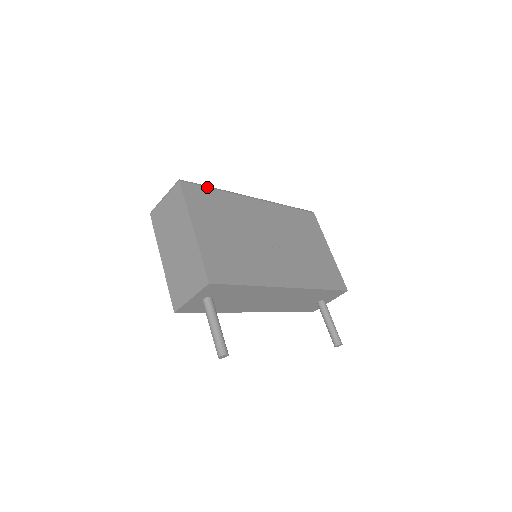
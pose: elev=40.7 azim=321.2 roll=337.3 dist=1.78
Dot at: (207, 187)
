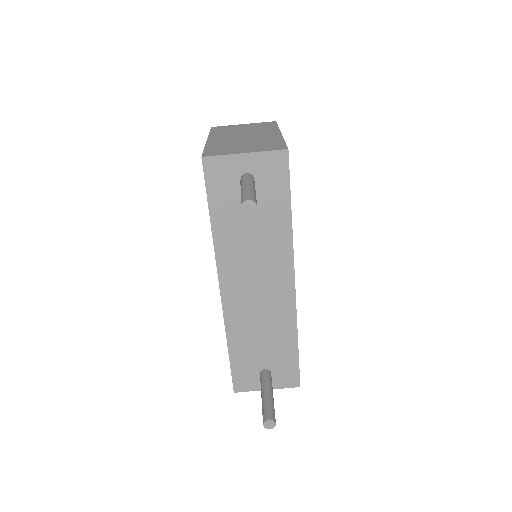
Dot at: occluded
